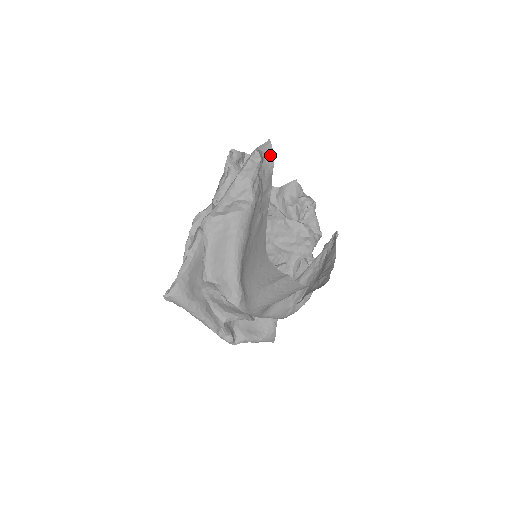
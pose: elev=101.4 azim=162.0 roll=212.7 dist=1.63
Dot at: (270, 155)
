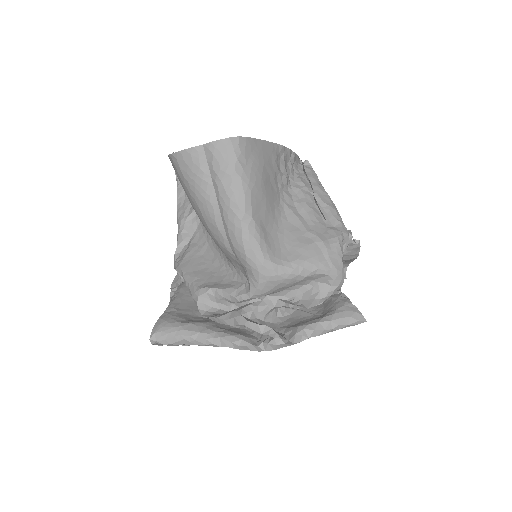
Dot at: occluded
